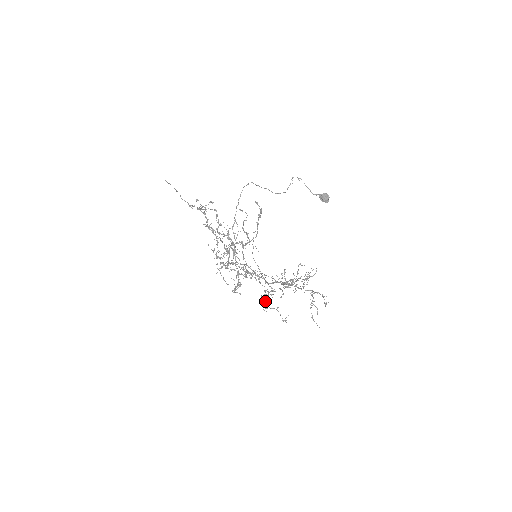
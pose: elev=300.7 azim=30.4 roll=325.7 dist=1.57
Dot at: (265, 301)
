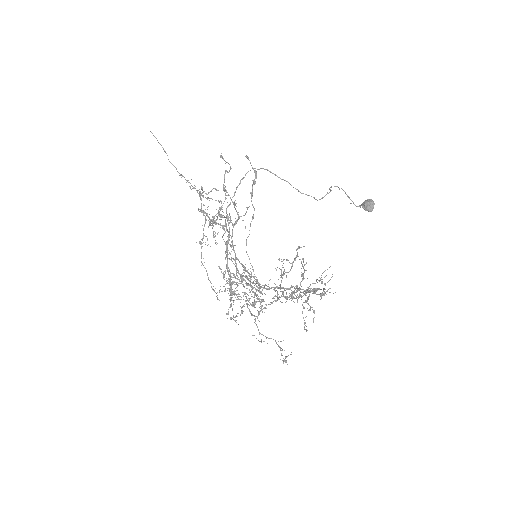
Dot at: occluded
